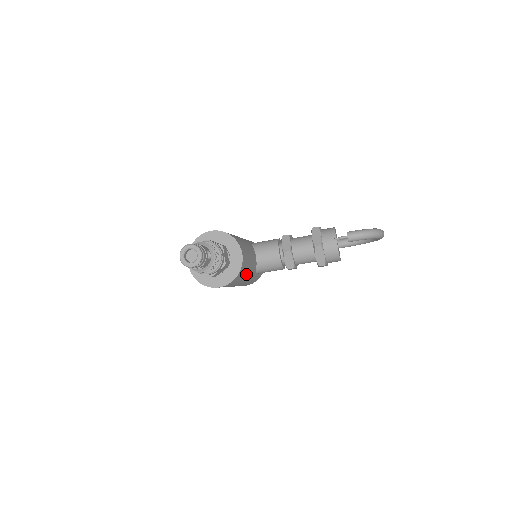
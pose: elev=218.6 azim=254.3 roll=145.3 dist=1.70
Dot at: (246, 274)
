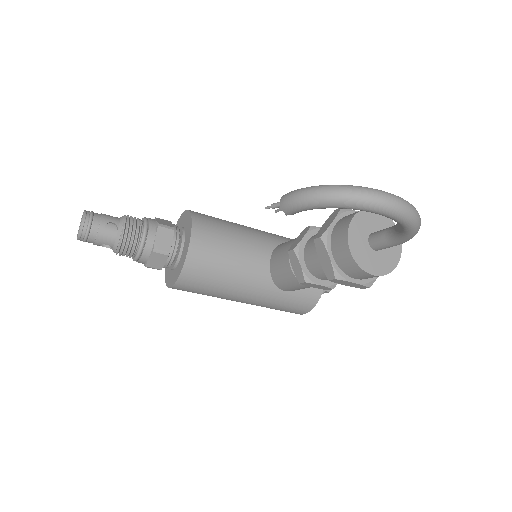
Dot at: (227, 279)
